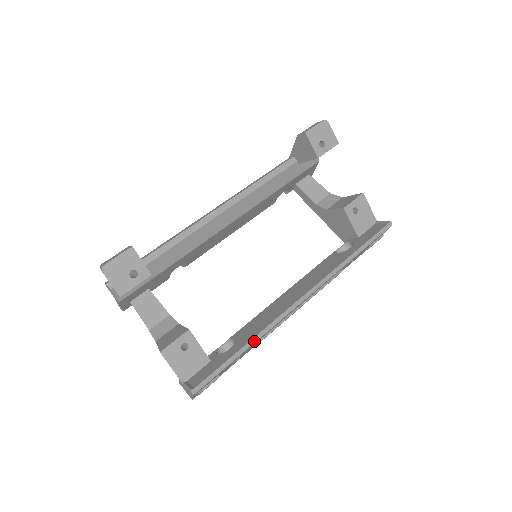
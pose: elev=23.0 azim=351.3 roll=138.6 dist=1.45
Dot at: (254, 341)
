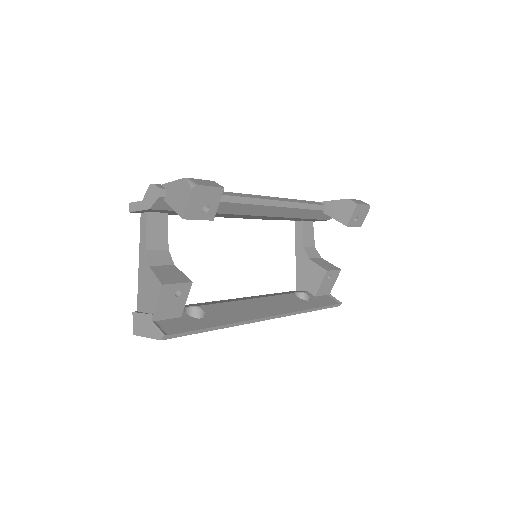
Dot at: (225, 327)
